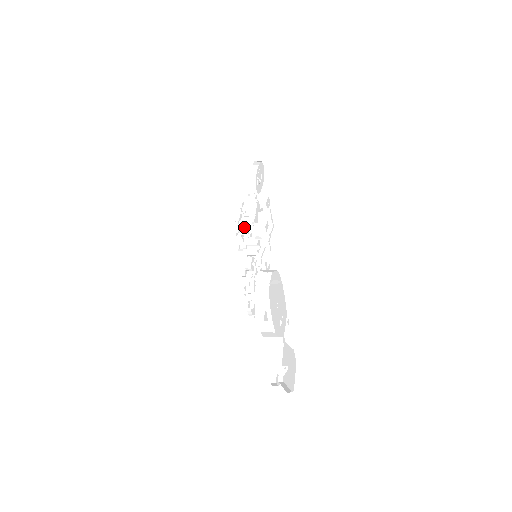
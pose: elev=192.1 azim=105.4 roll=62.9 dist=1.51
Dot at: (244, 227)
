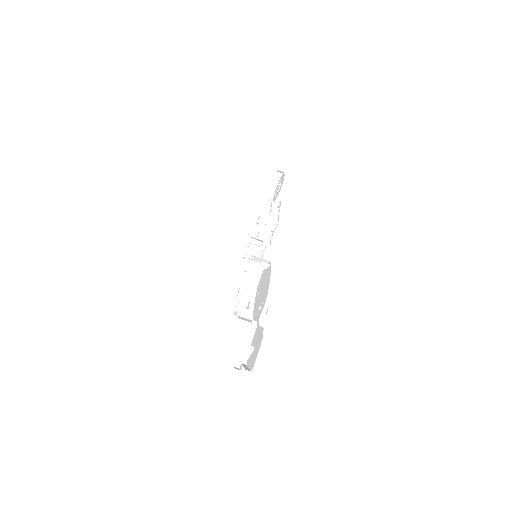
Dot at: (254, 235)
